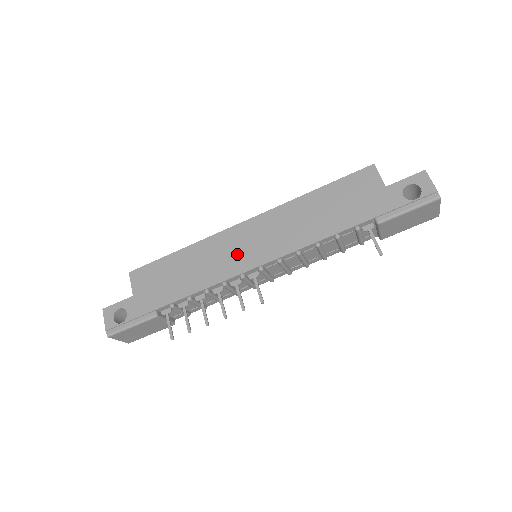
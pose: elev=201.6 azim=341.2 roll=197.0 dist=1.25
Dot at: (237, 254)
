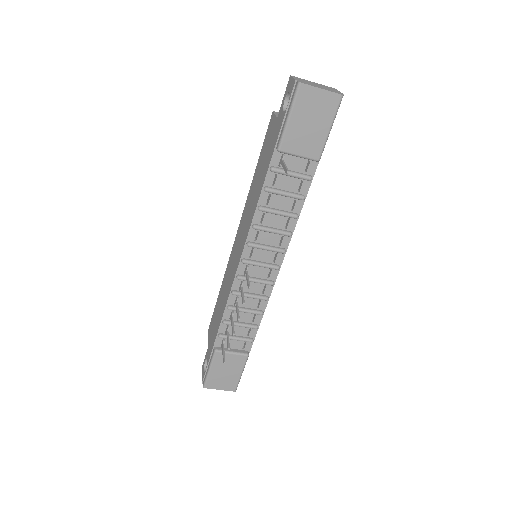
Dot at: (234, 263)
